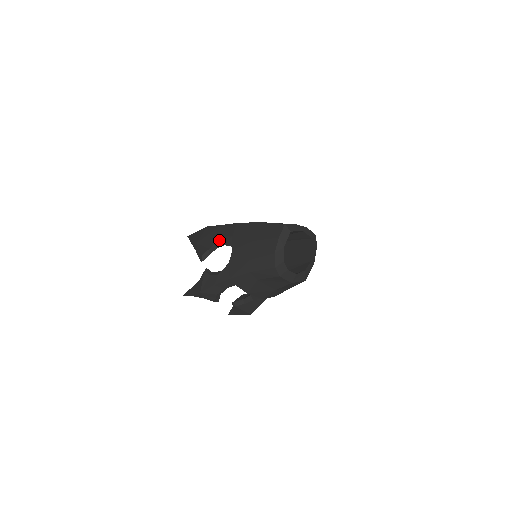
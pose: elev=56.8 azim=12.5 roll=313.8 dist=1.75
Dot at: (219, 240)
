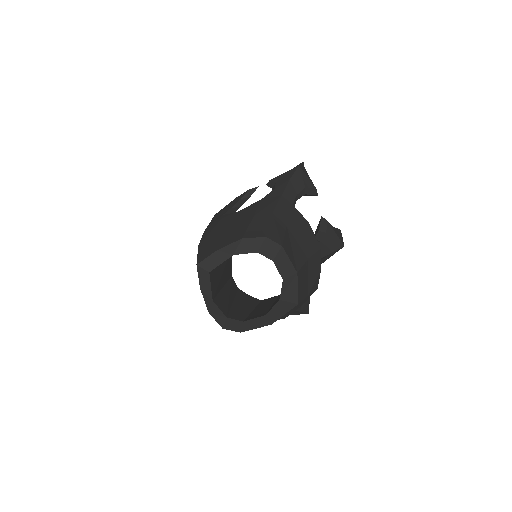
Dot at: occluded
